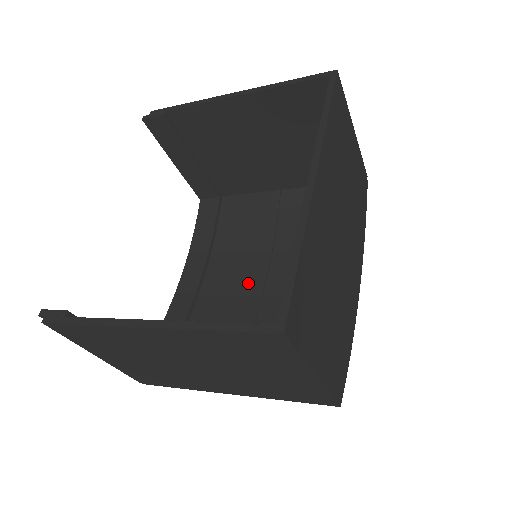
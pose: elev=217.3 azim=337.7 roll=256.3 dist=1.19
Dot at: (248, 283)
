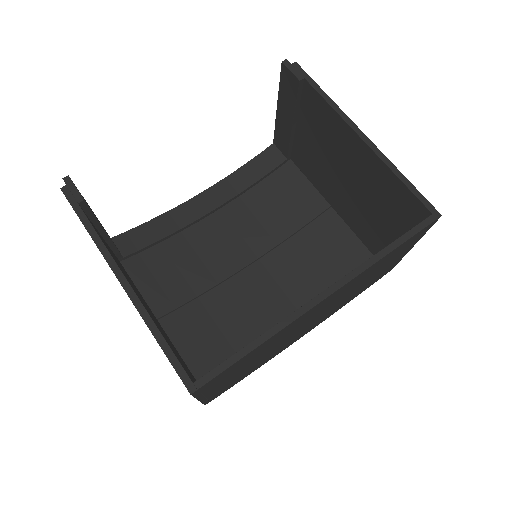
Dot at: (240, 251)
